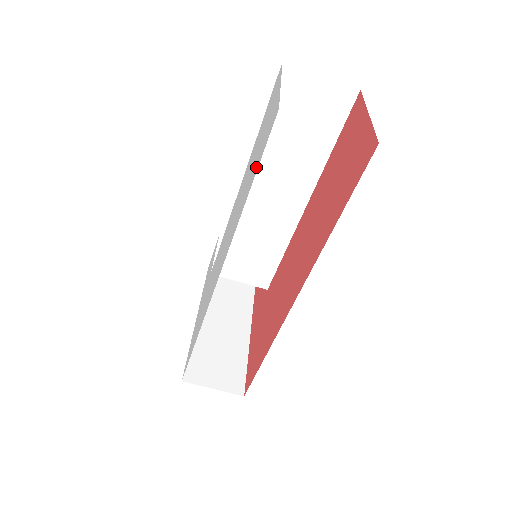
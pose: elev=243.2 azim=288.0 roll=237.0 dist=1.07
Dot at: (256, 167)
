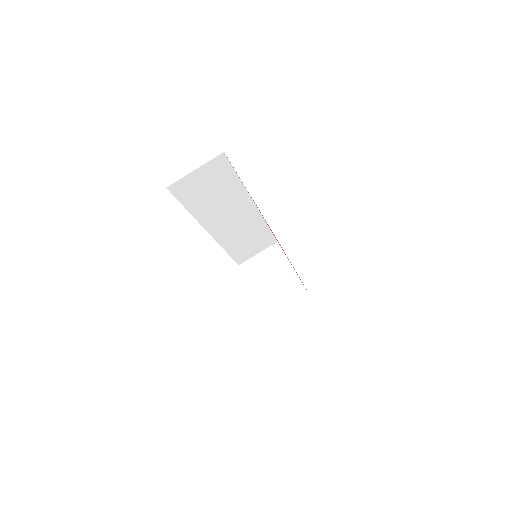
Dot at: occluded
